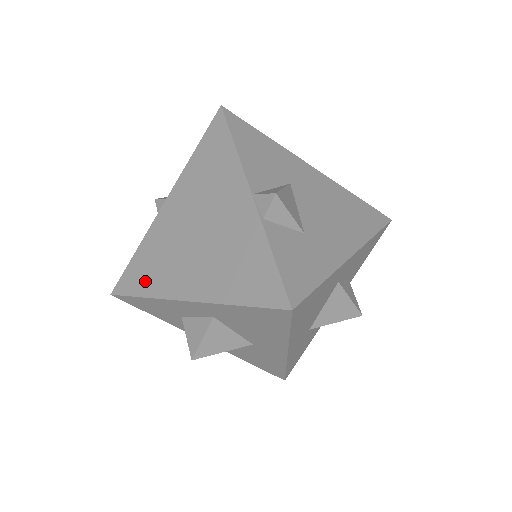
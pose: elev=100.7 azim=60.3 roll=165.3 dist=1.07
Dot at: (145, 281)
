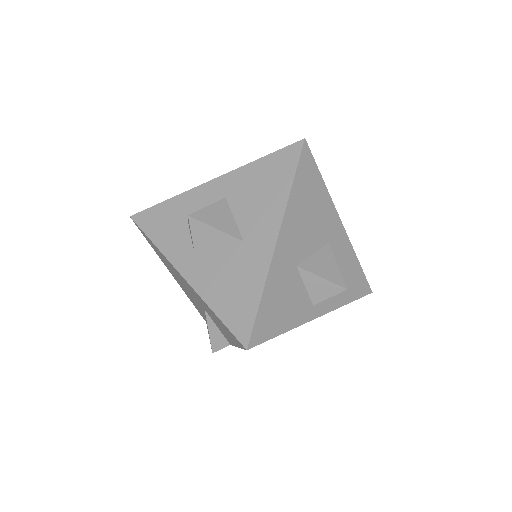
Dot at: occluded
